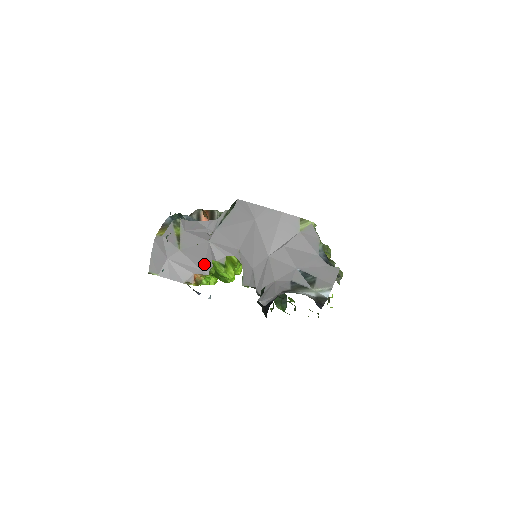
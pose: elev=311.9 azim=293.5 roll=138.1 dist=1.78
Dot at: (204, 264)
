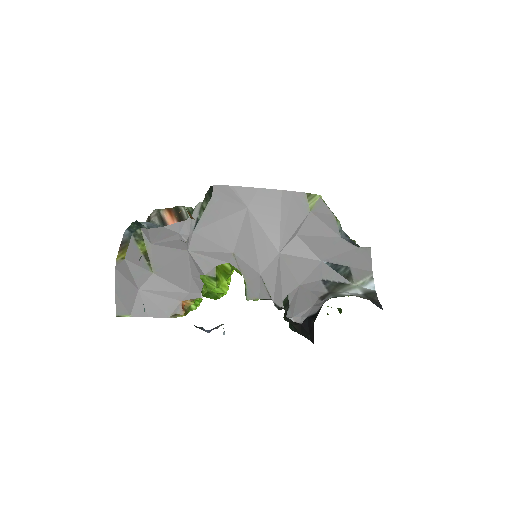
Dot at: (192, 284)
